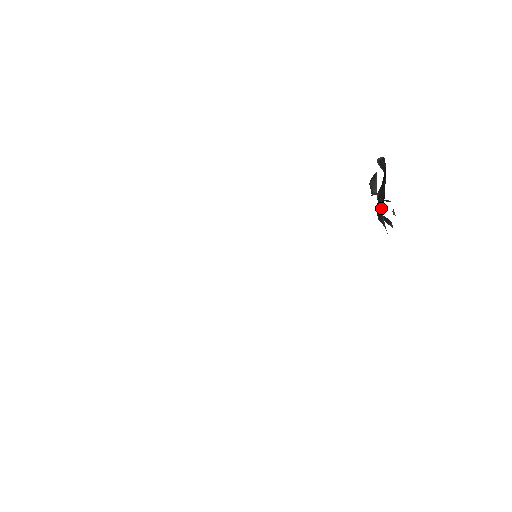
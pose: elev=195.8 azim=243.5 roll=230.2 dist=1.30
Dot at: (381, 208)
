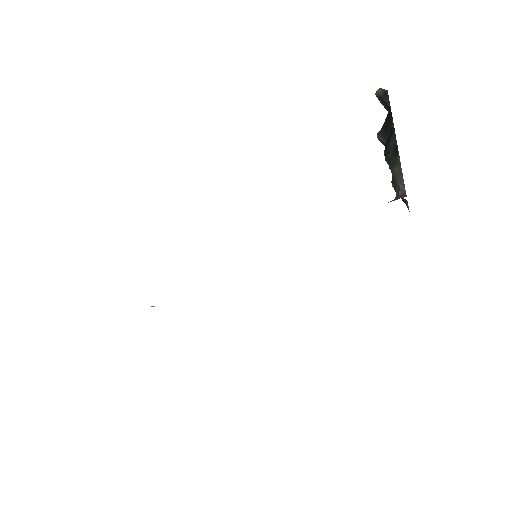
Dot at: occluded
